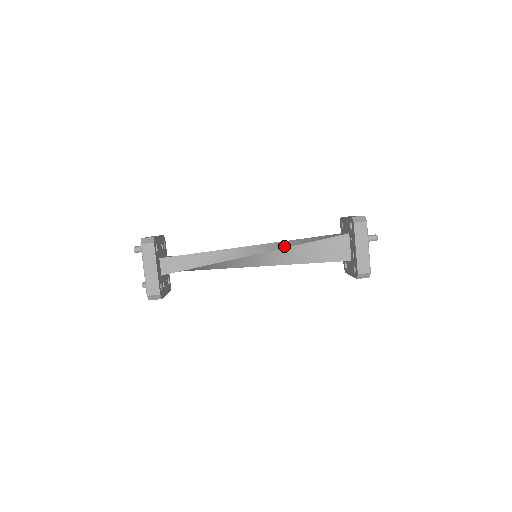
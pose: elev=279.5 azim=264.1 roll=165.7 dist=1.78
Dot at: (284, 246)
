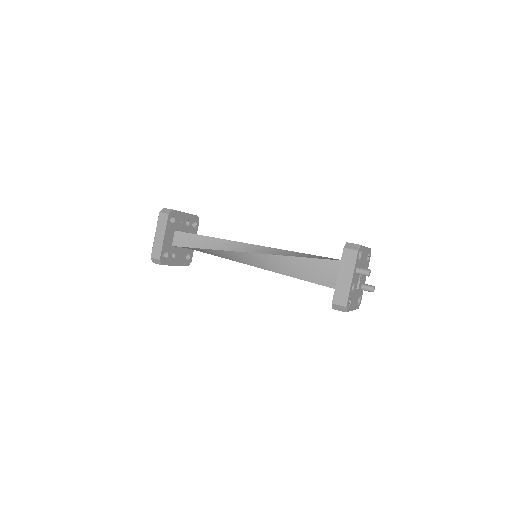
Dot at: (280, 253)
